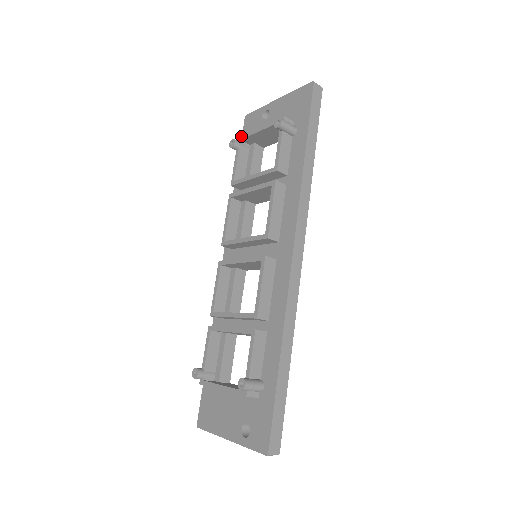
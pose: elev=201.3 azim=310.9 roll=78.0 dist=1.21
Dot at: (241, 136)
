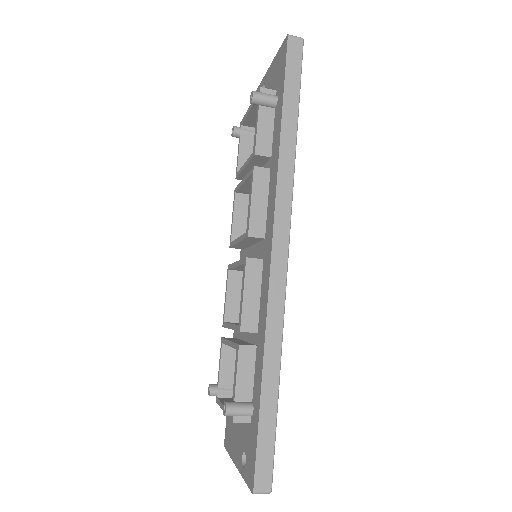
Dot at: (241, 121)
